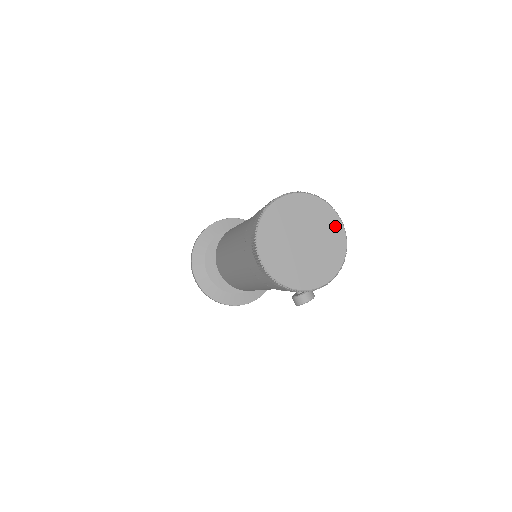
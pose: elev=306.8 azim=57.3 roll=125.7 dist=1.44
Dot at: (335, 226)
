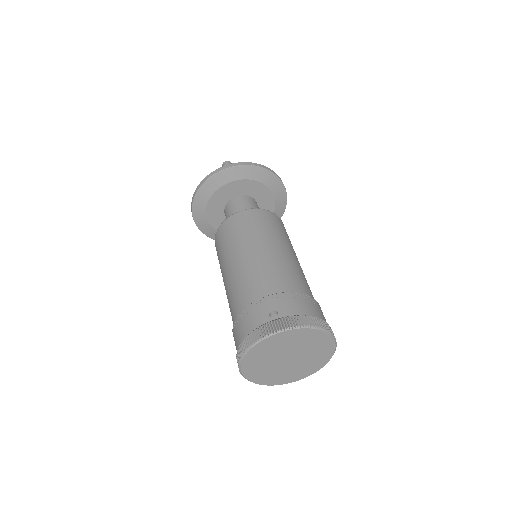
Dot at: (327, 347)
